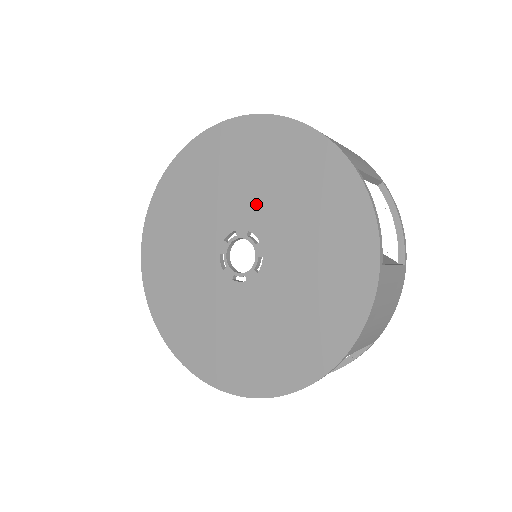
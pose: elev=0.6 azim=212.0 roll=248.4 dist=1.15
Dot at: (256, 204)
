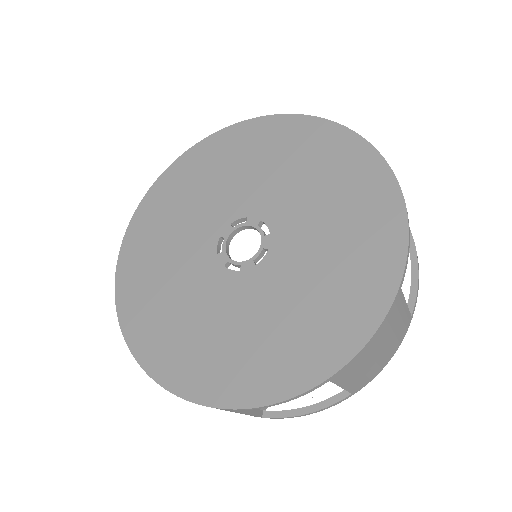
Dot at: (217, 205)
